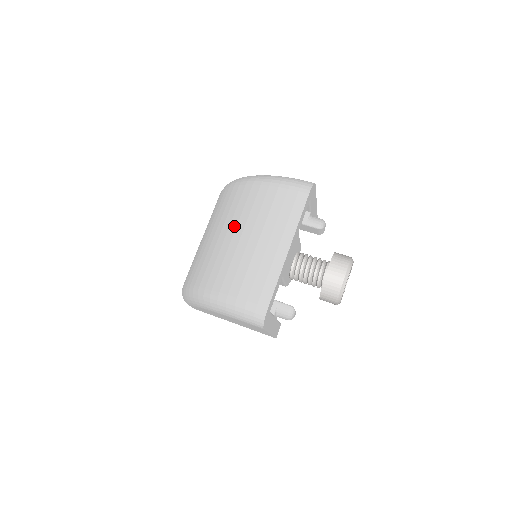
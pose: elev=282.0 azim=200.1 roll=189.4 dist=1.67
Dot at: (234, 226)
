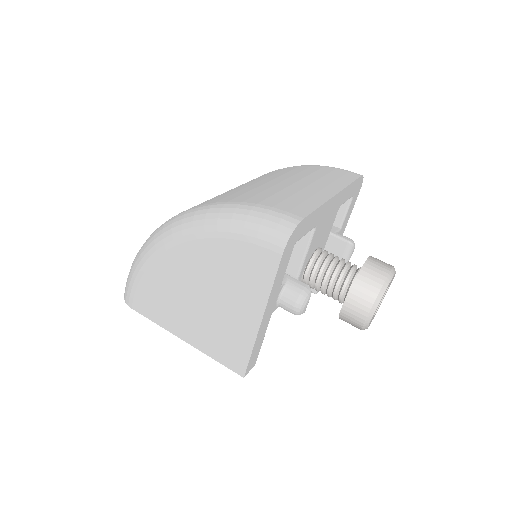
Dot at: (260, 179)
